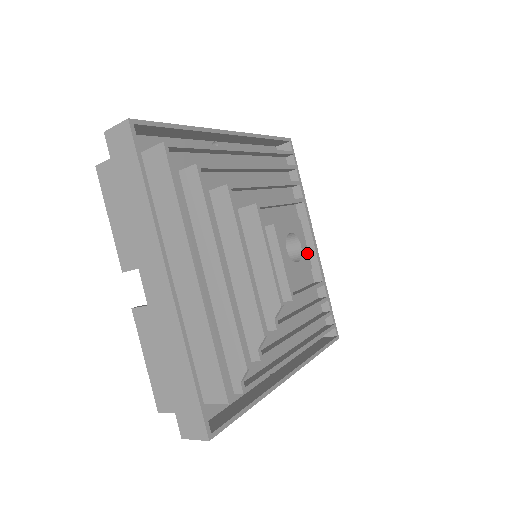
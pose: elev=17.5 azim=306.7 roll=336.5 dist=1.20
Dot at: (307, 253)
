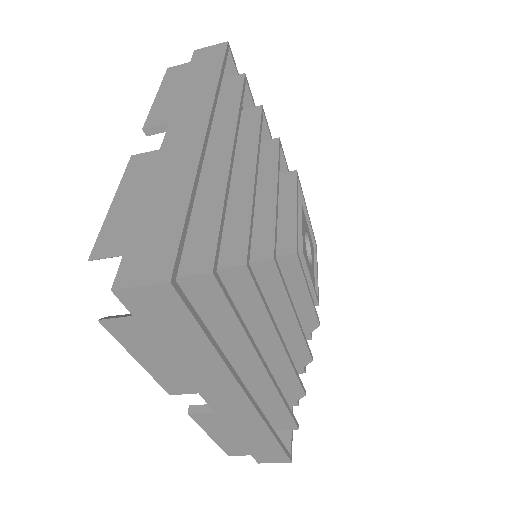
Dot at: (310, 236)
